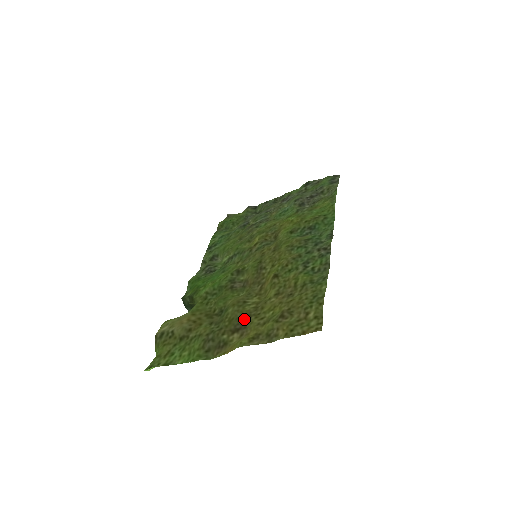
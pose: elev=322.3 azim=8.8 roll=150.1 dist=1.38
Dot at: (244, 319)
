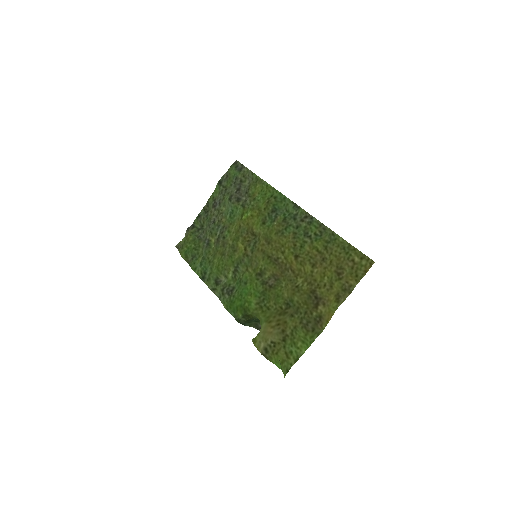
Dot at: (313, 295)
